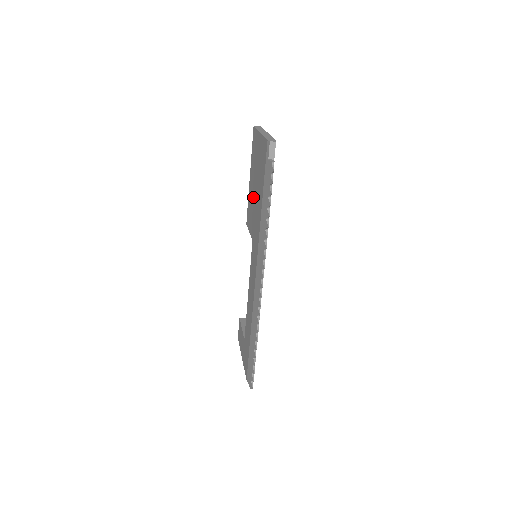
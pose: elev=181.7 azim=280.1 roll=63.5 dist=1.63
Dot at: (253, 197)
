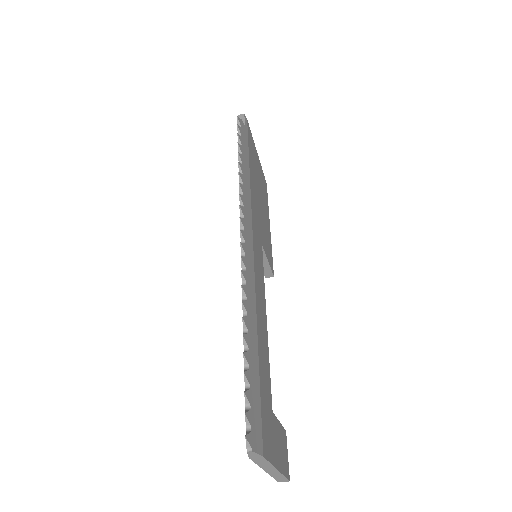
Dot at: occluded
